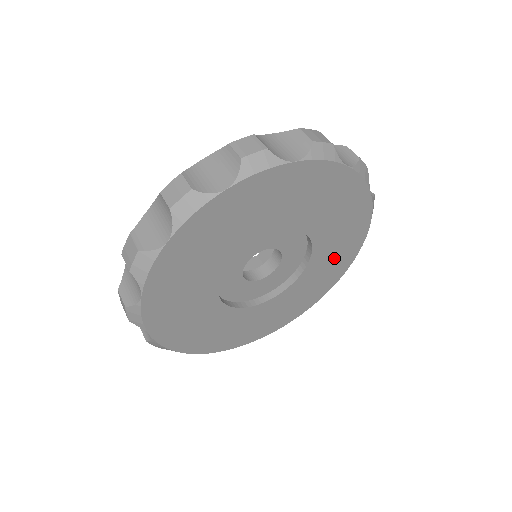
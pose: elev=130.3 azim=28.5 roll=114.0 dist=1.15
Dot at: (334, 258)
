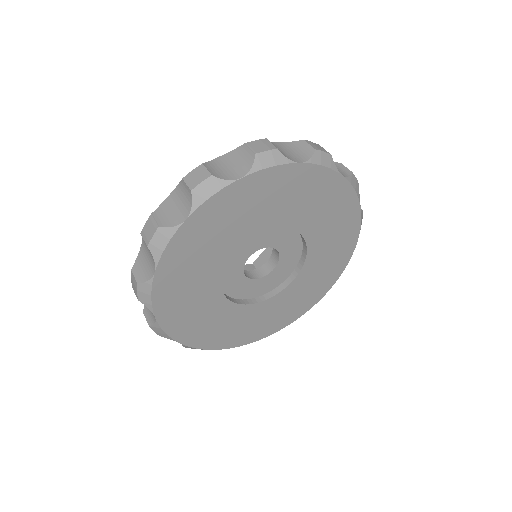
Dot at: (329, 214)
